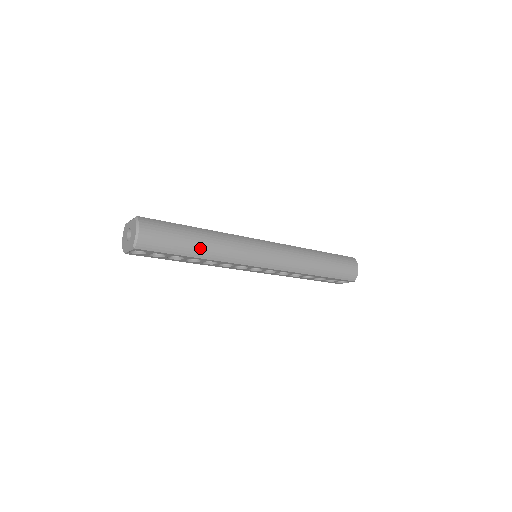
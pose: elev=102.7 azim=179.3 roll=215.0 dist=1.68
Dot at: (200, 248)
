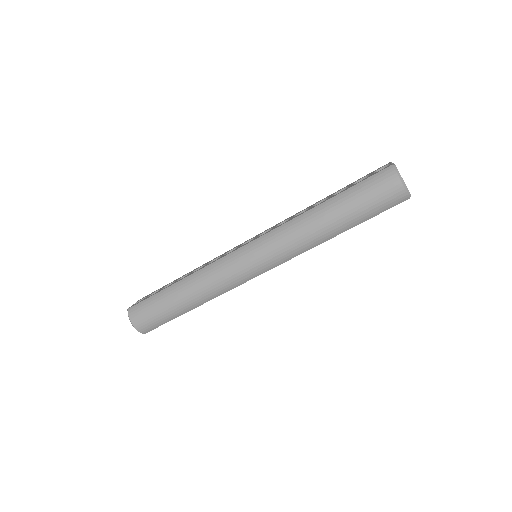
Dot at: (185, 304)
